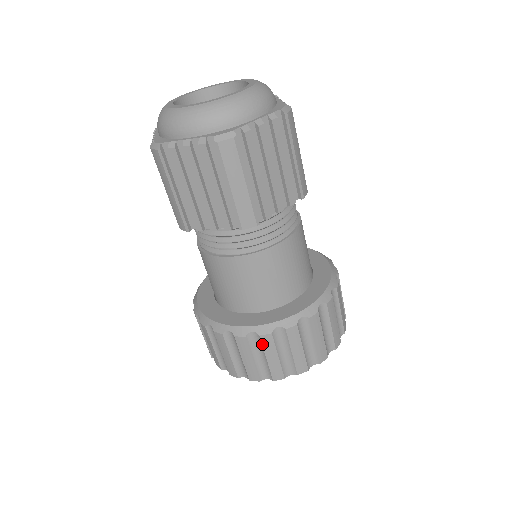
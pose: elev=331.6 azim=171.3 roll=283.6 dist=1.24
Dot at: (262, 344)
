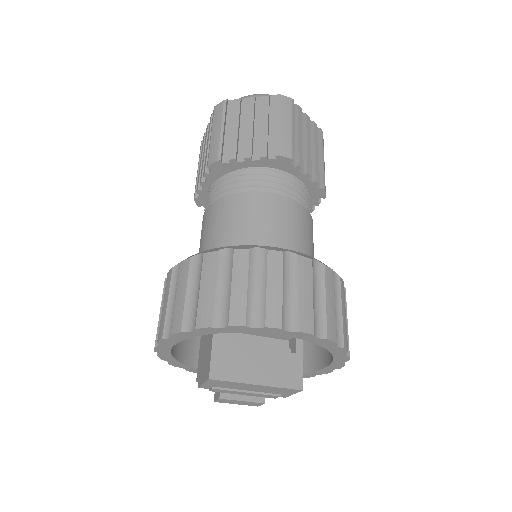
Dot at: (267, 263)
